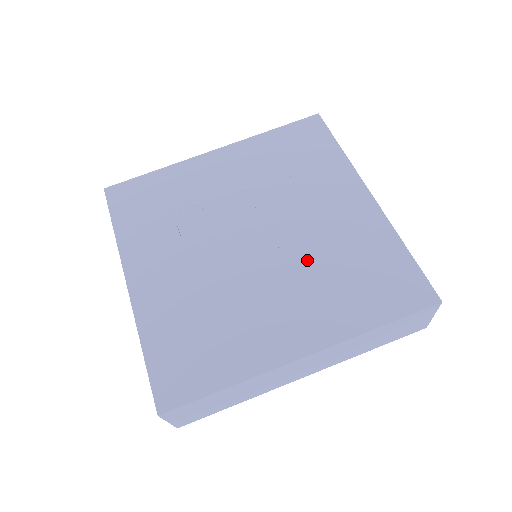
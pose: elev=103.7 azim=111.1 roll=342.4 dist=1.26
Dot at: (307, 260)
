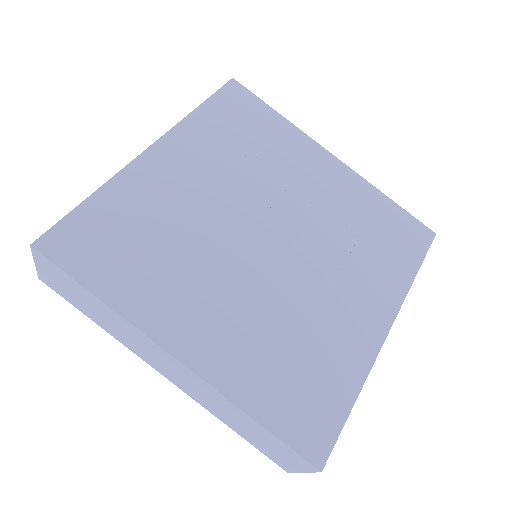
Dot at: (280, 304)
